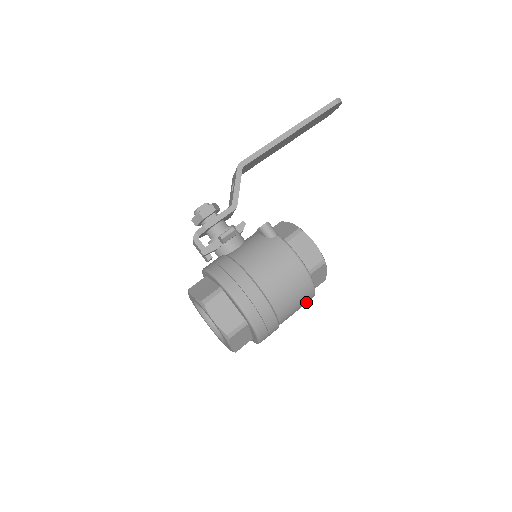
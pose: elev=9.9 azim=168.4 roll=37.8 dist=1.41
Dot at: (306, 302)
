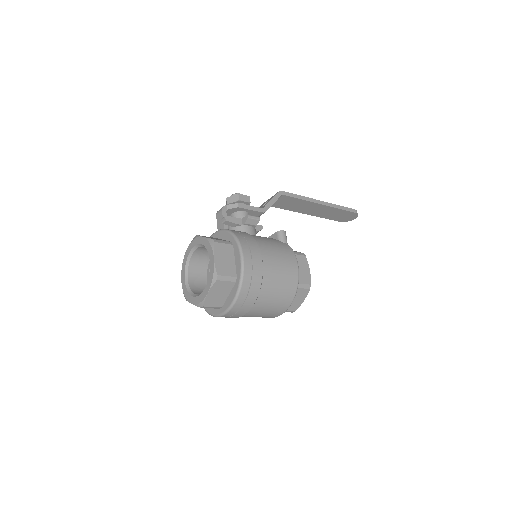
Dot at: (278, 310)
